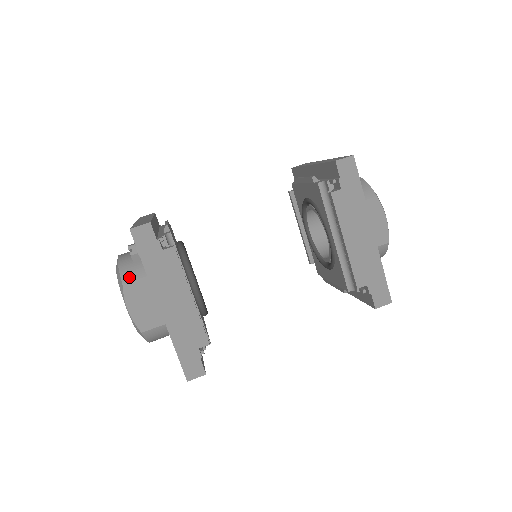
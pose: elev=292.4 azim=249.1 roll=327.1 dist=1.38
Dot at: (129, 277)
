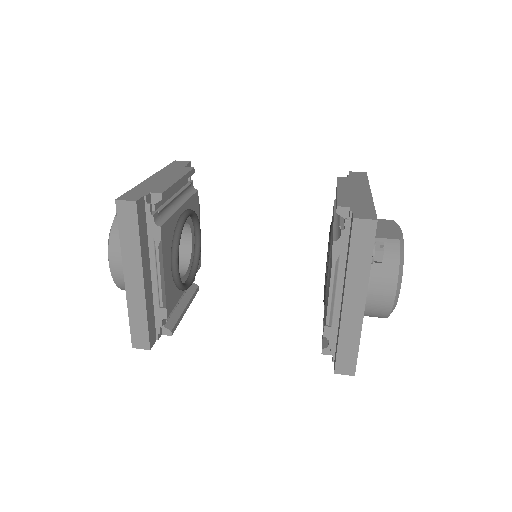
Dot at: occluded
